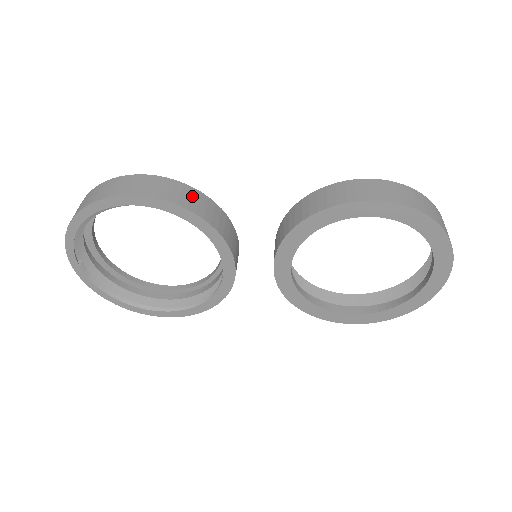
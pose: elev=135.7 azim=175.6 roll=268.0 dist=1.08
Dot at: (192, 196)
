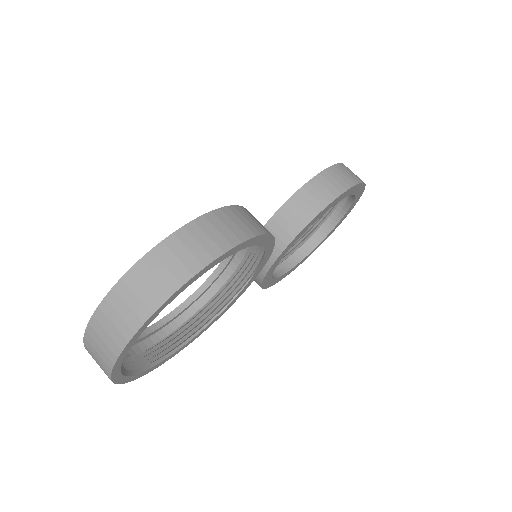
Dot at: occluded
